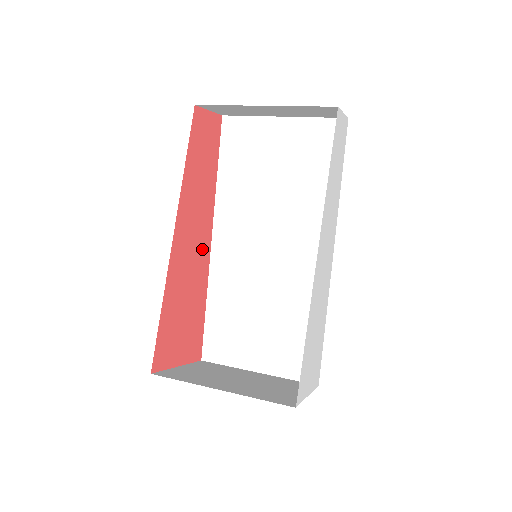
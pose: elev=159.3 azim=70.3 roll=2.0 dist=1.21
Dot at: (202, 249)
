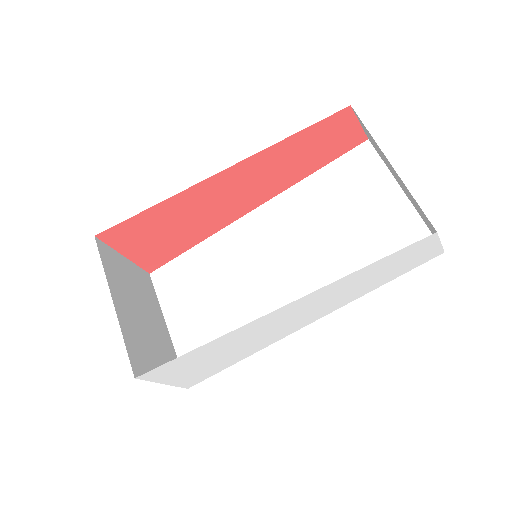
Dot at: (237, 207)
